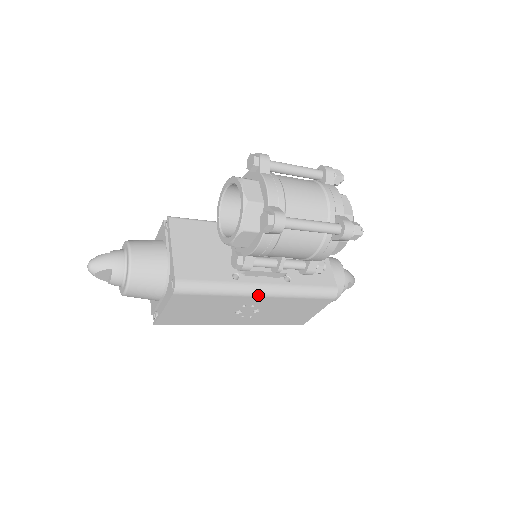
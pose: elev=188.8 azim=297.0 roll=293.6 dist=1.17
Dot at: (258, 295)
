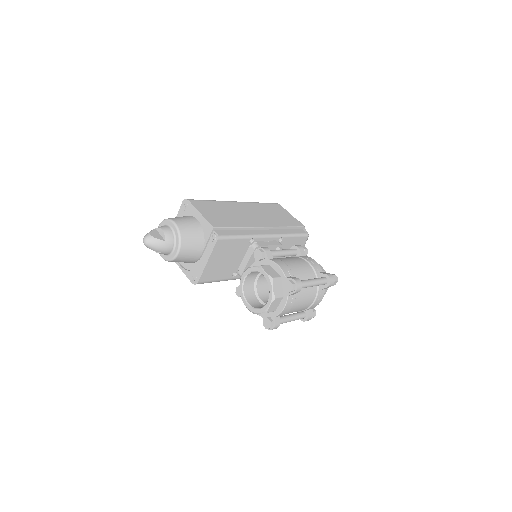
Dot at: occluded
